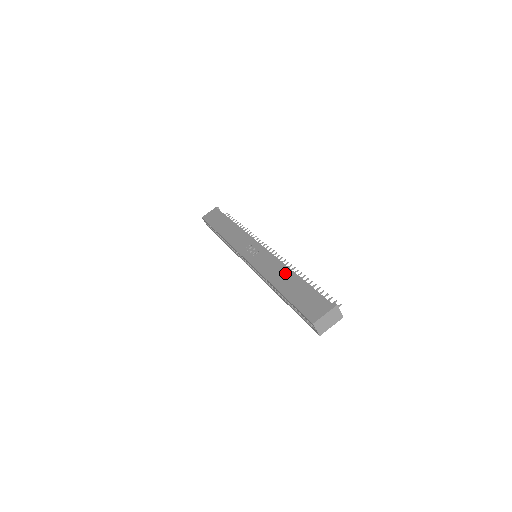
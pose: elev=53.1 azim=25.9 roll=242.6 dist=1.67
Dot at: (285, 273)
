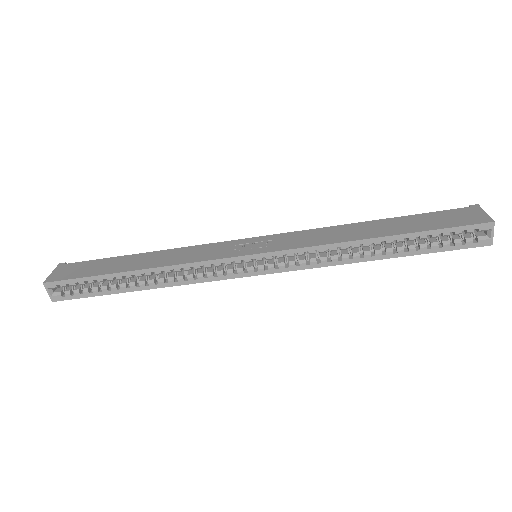
Dot at: (358, 226)
